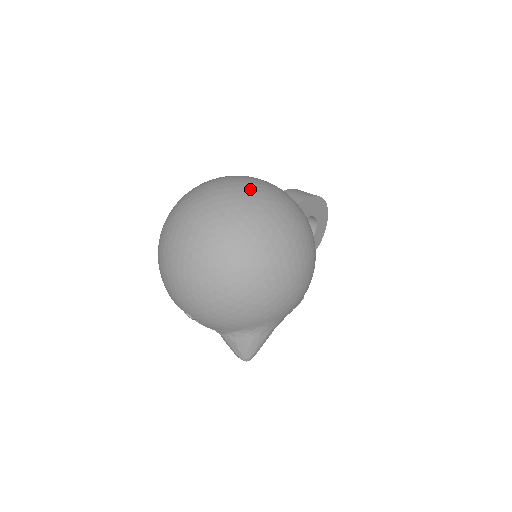
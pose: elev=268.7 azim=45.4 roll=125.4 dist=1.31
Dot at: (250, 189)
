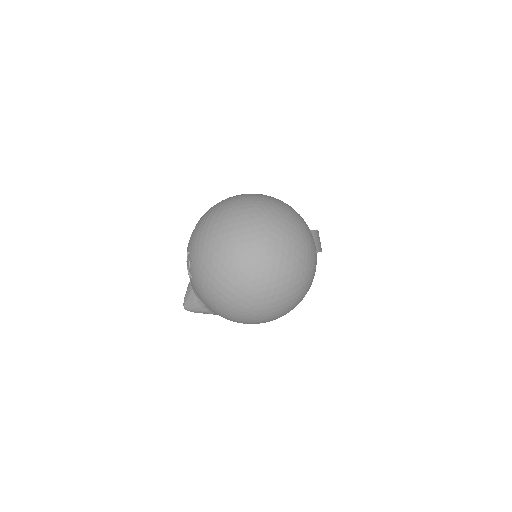
Dot at: (307, 264)
